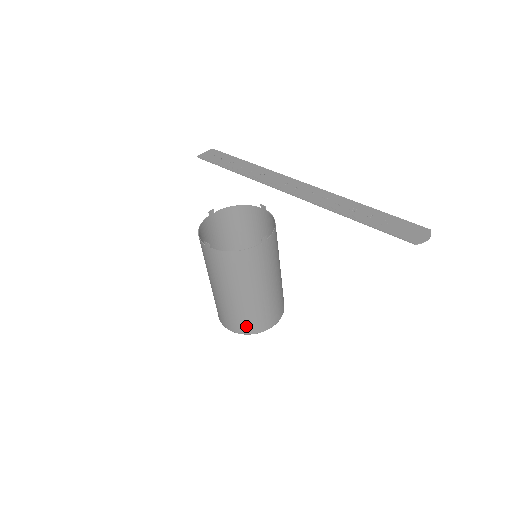
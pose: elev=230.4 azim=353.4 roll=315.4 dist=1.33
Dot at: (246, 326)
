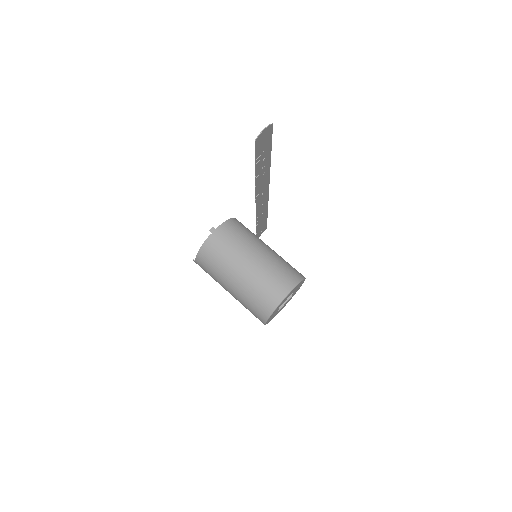
Dot at: (261, 308)
